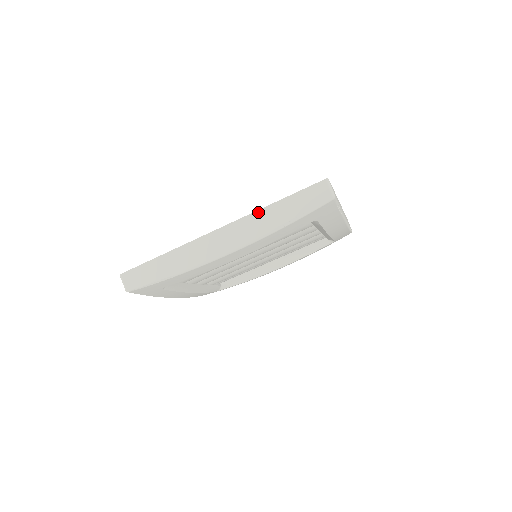
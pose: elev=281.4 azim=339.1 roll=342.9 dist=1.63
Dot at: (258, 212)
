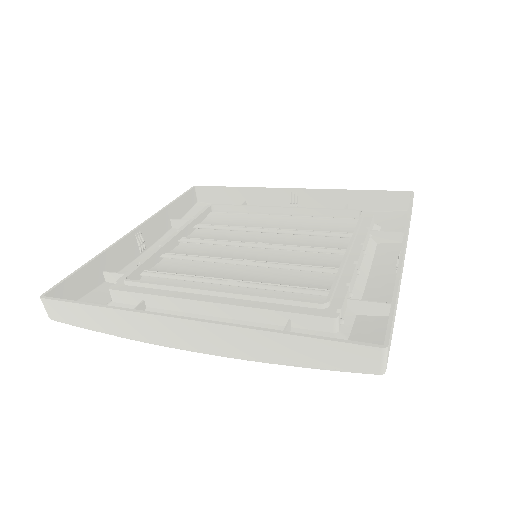
Dot at: (255, 332)
